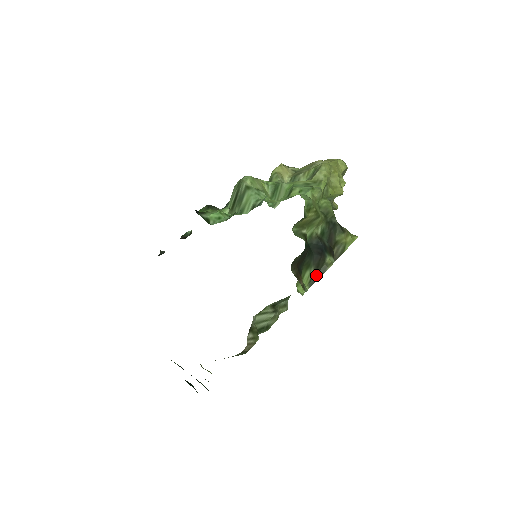
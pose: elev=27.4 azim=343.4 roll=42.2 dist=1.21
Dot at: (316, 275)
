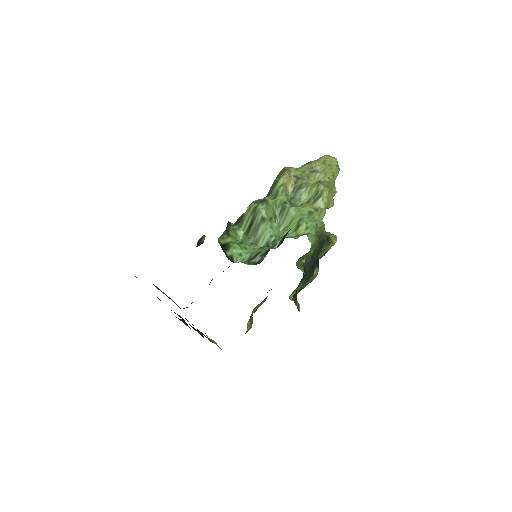
Dot at: (304, 284)
